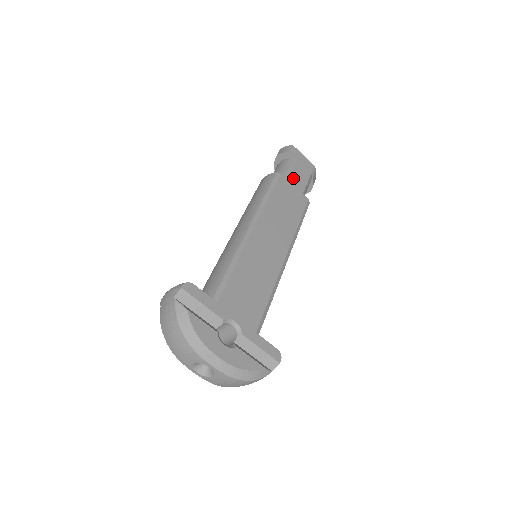
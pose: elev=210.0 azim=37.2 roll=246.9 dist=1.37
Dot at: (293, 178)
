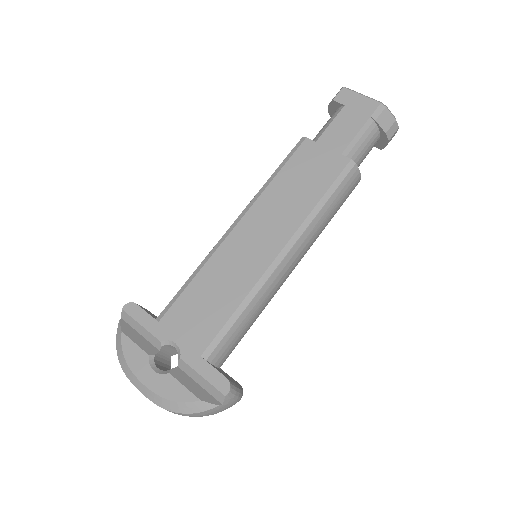
Dot at: (328, 136)
